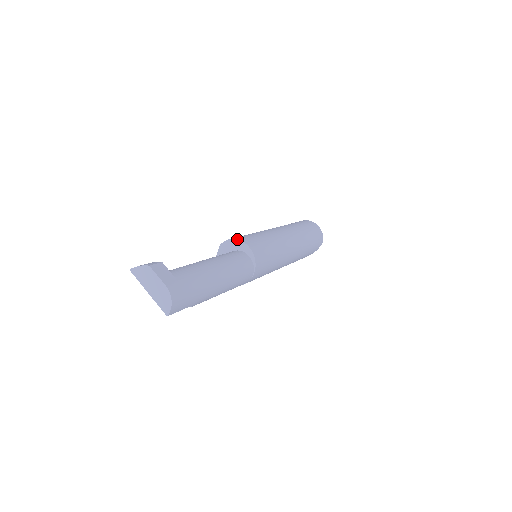
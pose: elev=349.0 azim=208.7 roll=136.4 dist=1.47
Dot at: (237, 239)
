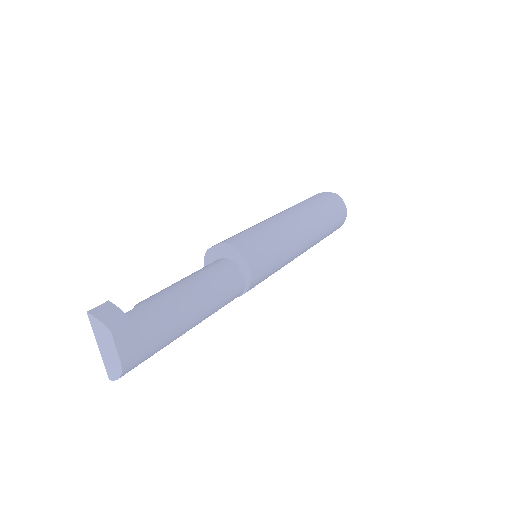
Dot at: (243, 255)
